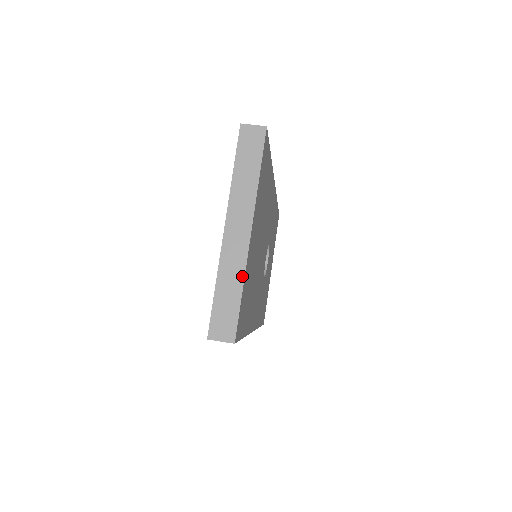
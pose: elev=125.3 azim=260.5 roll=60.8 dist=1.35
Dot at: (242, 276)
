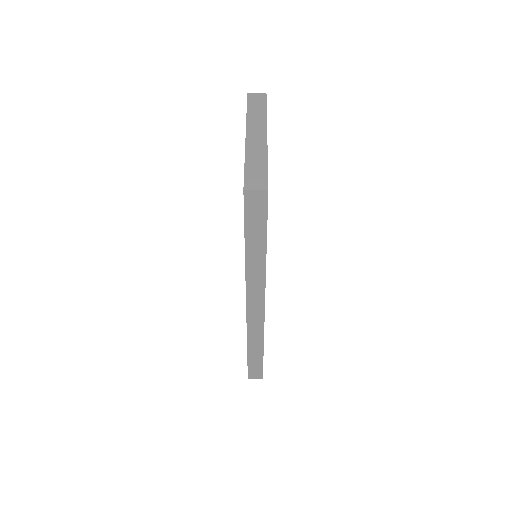
Dot at: (265, 155)
